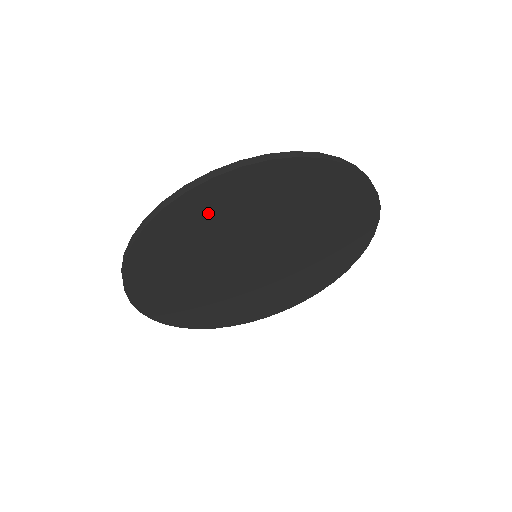
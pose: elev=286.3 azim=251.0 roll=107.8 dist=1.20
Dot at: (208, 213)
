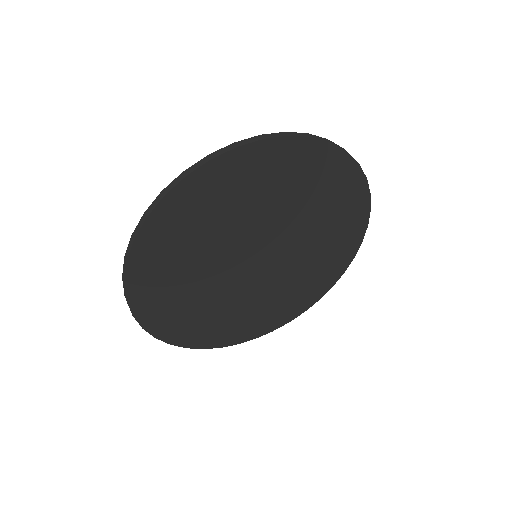
Dot at: (192, 216)
